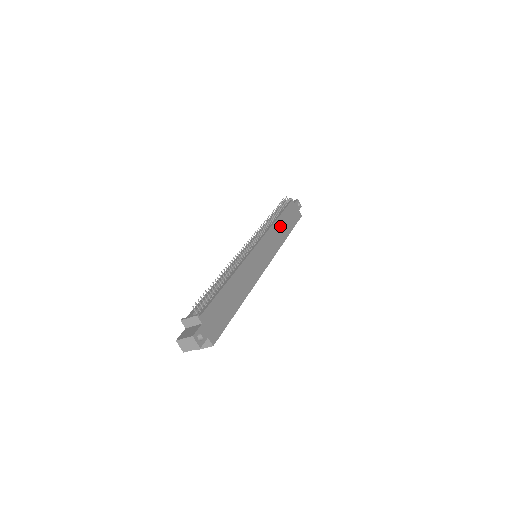
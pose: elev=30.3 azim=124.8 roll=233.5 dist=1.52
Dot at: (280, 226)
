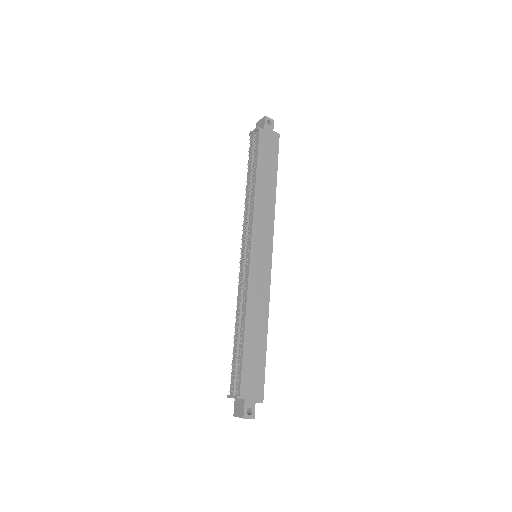
Dot at: (262, 190)
